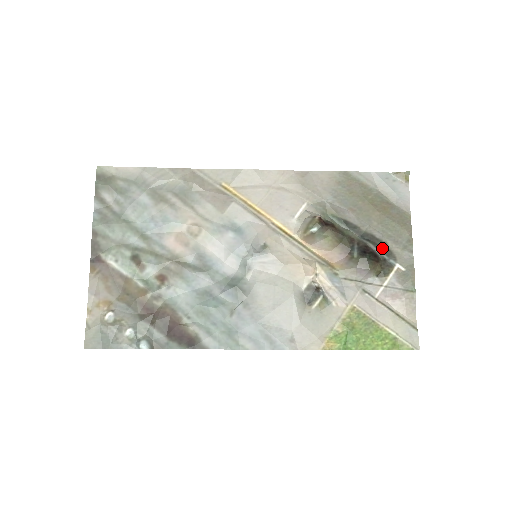
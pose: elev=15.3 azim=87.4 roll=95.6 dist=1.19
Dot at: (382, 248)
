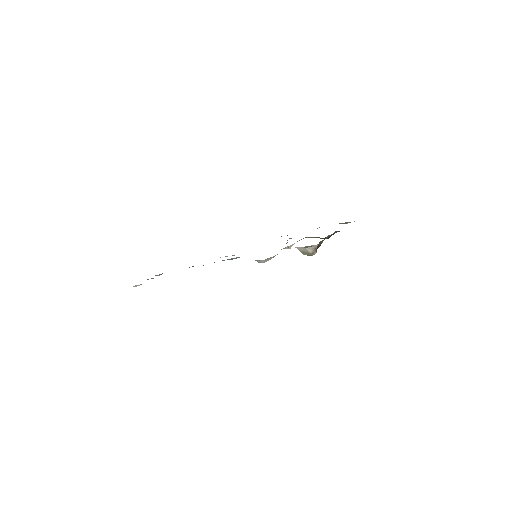
Dot at: occluded
